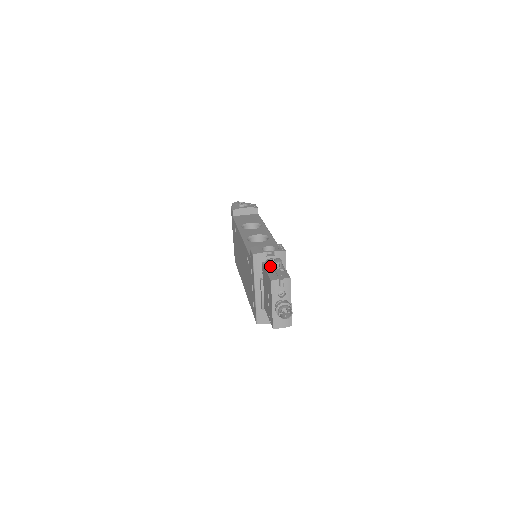
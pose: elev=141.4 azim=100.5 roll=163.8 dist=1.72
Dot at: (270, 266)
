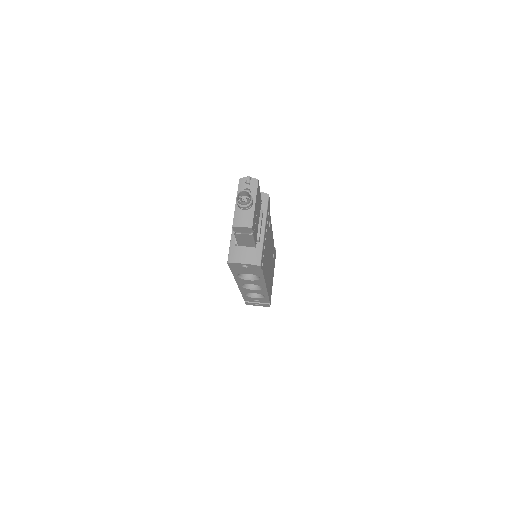
Dot at: occluded
